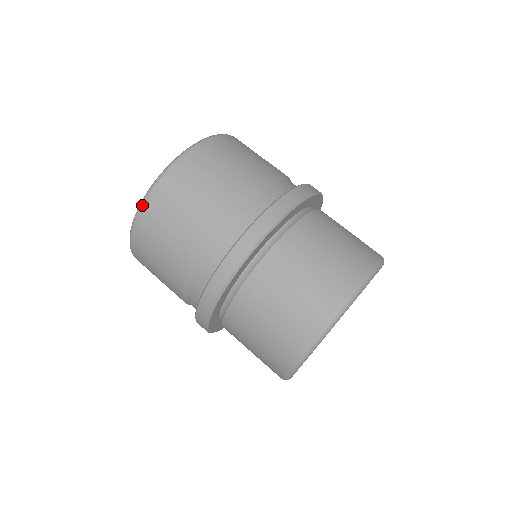
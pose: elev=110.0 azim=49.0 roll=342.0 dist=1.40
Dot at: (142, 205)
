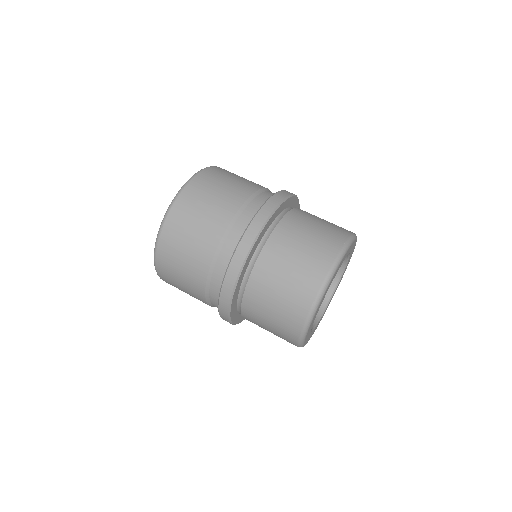
Dot at: (158, 238)
